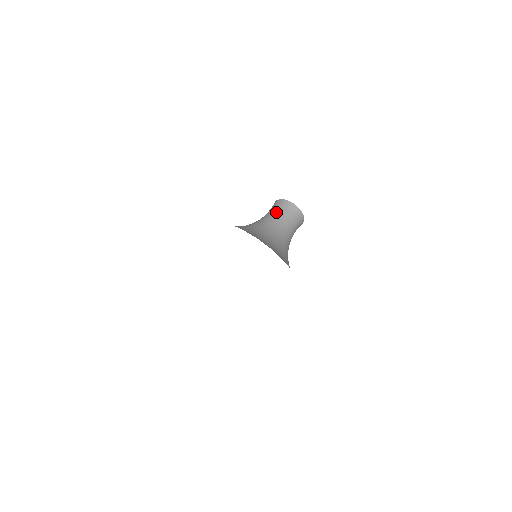
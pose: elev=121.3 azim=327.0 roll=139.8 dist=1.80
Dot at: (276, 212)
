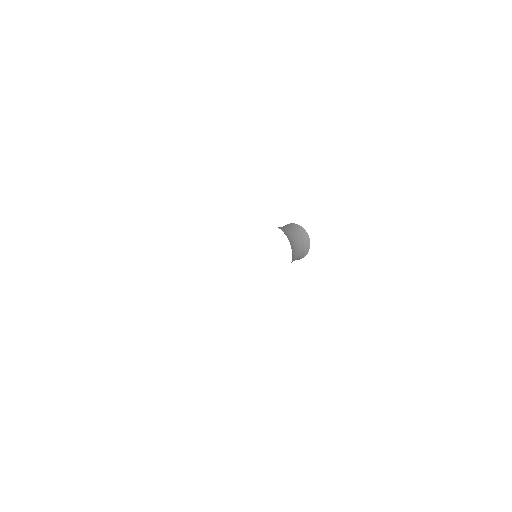
Dot at: occluded
